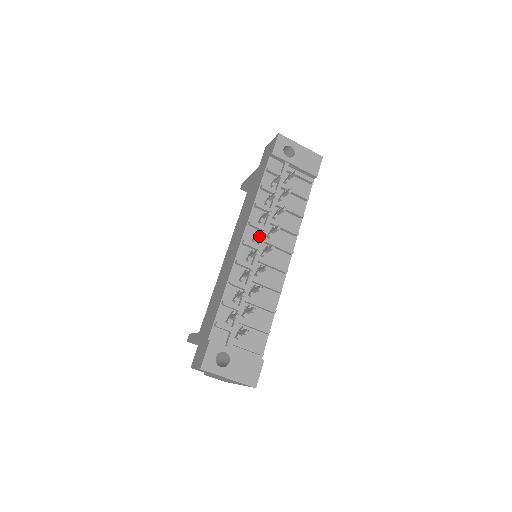
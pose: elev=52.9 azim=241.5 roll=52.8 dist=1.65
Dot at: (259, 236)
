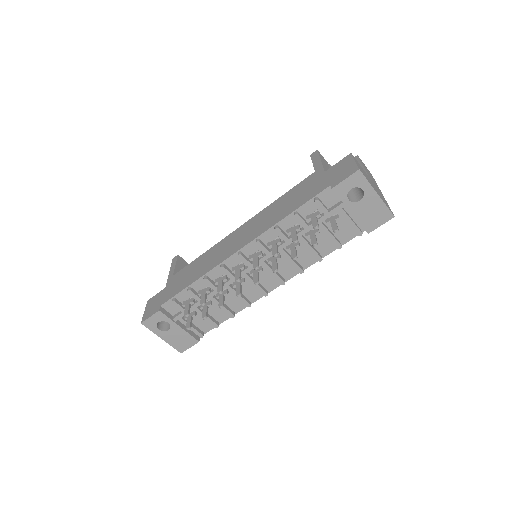
Dot at: (254, 262)
